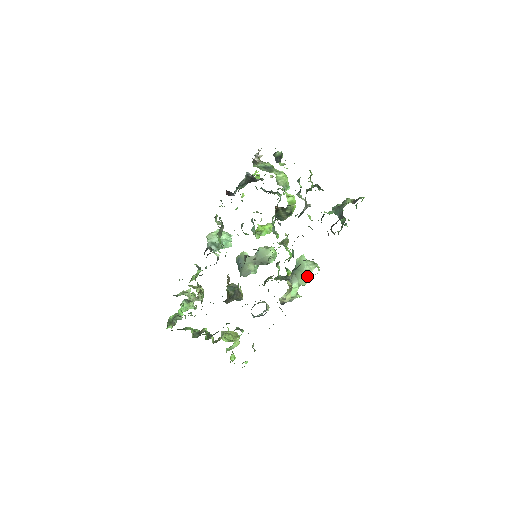
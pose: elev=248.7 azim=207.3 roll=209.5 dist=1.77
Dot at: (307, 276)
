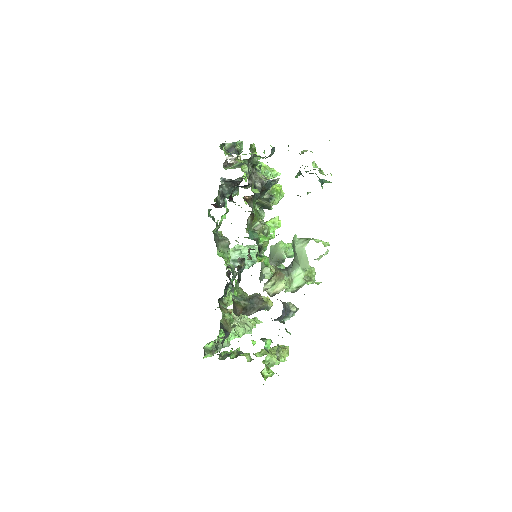
Dot at: (304, 256)
